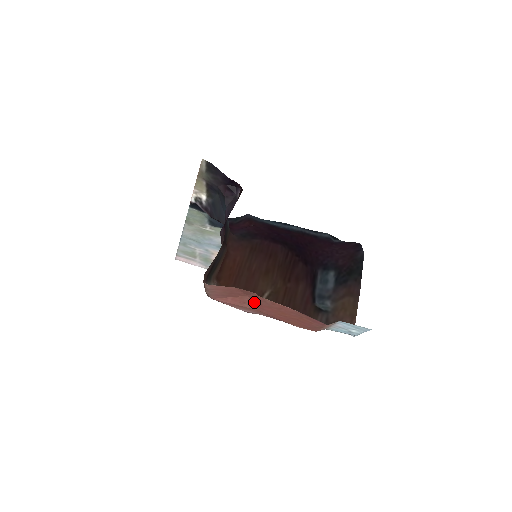
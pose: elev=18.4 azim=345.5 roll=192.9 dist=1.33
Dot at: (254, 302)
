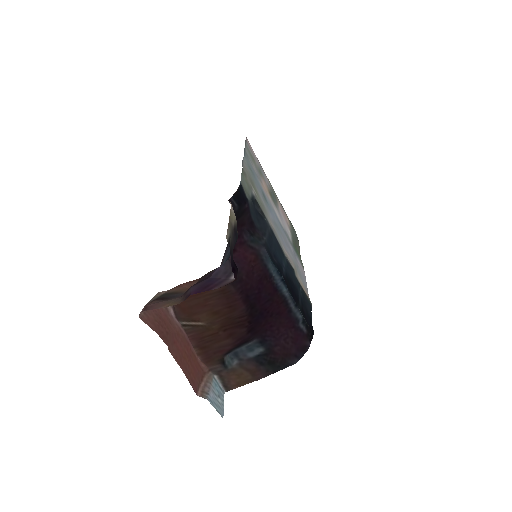
Dot at: (173, 336)
